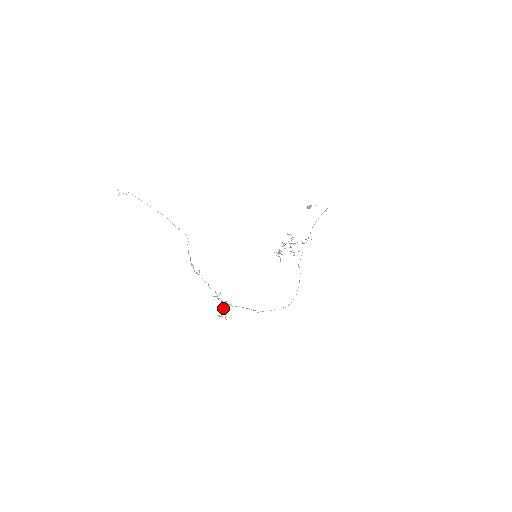
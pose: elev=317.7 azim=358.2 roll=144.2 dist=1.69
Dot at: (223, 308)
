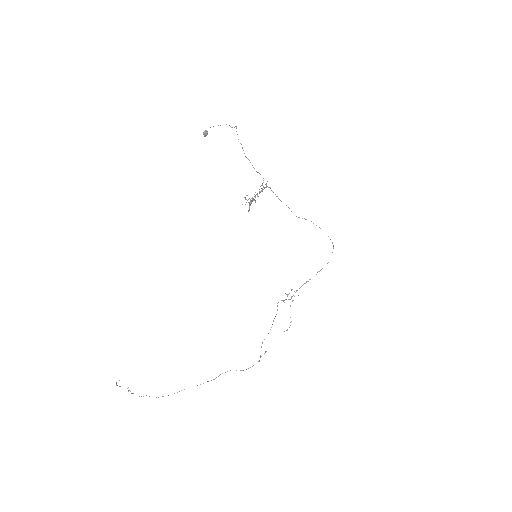
Dot at: (286, 294)
